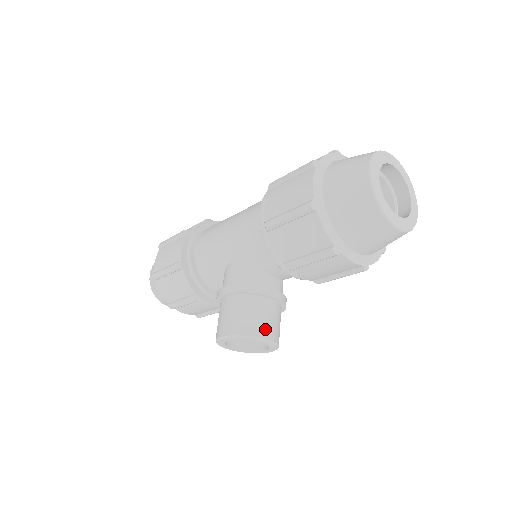
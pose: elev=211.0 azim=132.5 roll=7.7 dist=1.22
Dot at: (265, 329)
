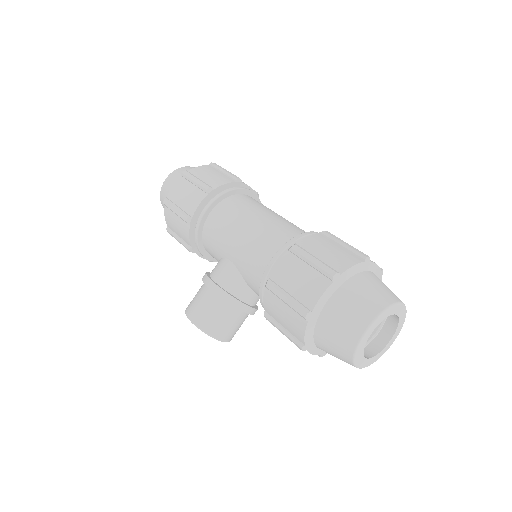
Dot at: (225, 333)
